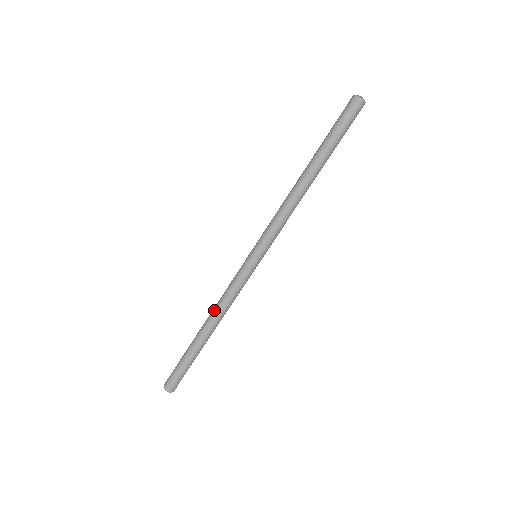
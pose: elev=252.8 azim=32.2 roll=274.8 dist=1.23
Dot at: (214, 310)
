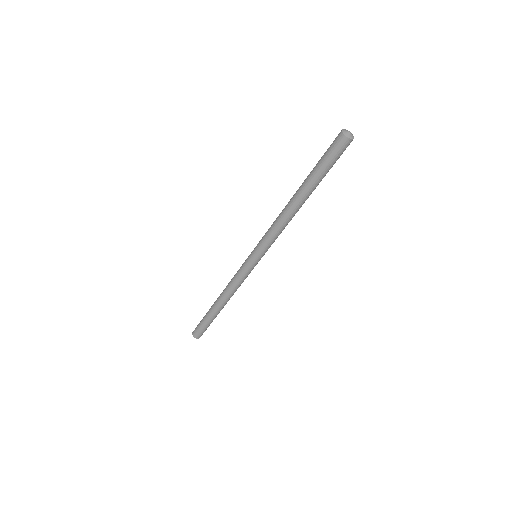
Dot at: (225, 288)
